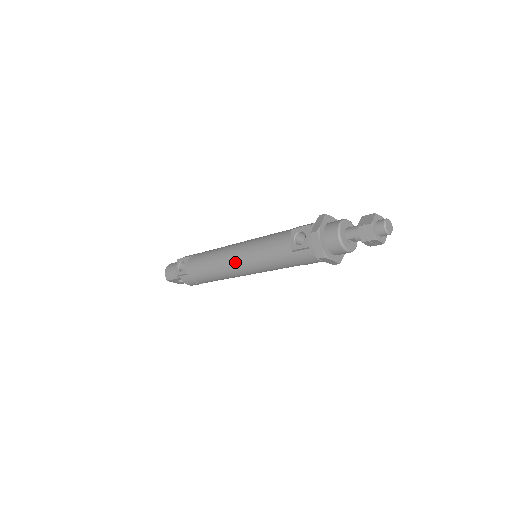
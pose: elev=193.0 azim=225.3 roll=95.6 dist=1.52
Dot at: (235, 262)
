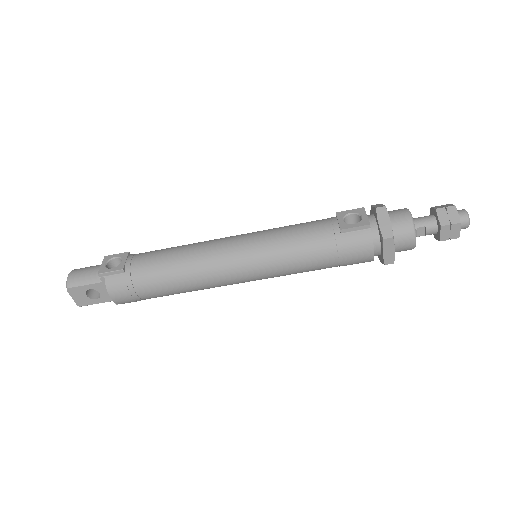
Dot at: (232, 250)
